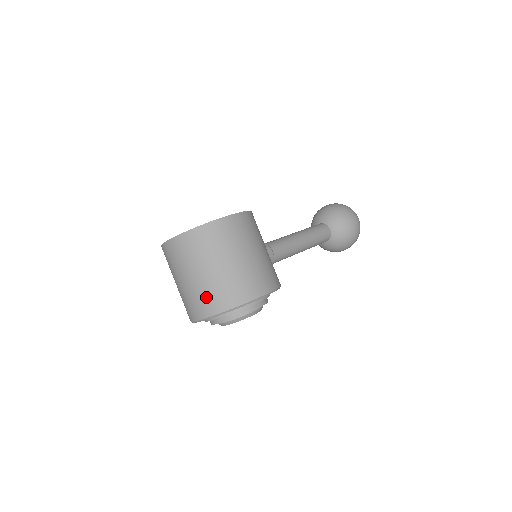
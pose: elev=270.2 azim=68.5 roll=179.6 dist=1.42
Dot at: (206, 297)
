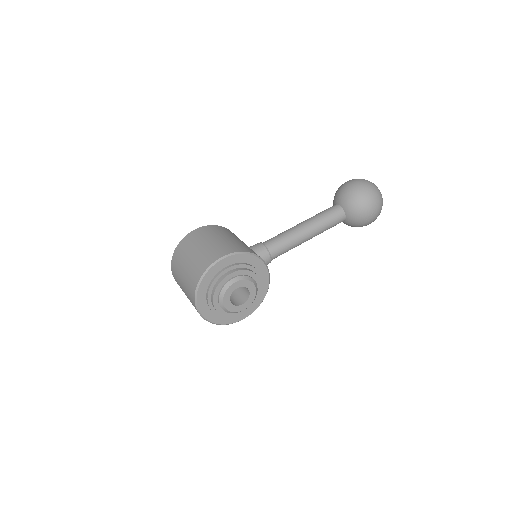
Dot at: (189, 289)
